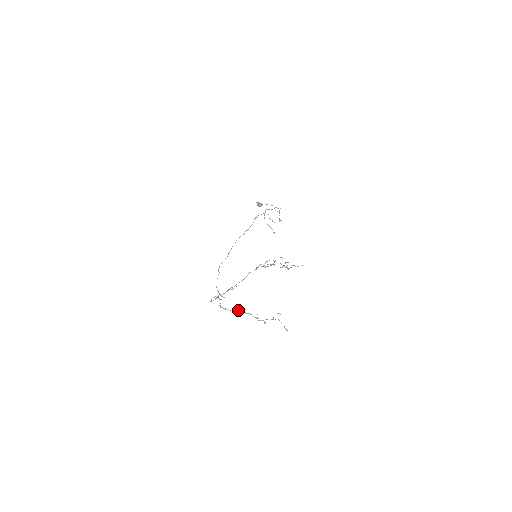
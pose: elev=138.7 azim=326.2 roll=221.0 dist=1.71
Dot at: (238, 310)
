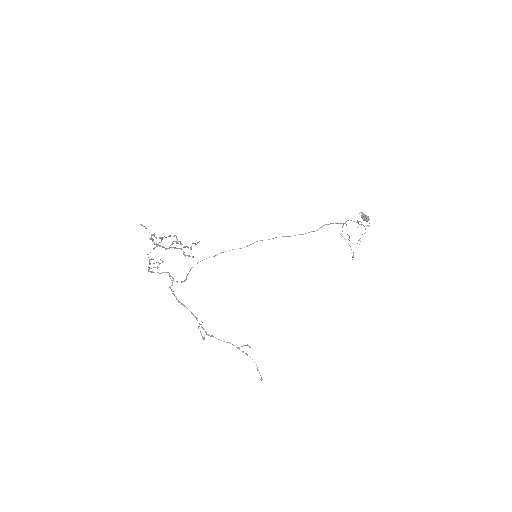
Dot at: occluded
